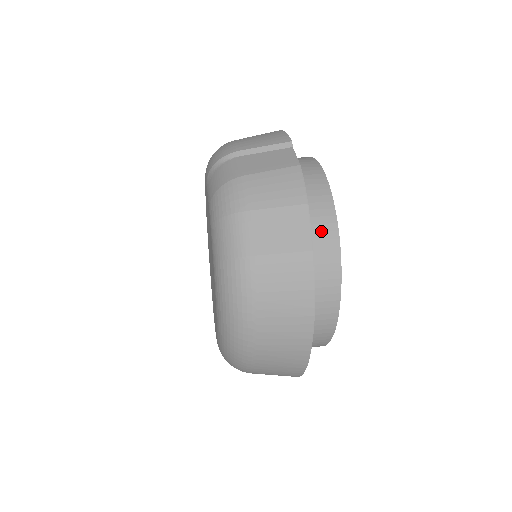
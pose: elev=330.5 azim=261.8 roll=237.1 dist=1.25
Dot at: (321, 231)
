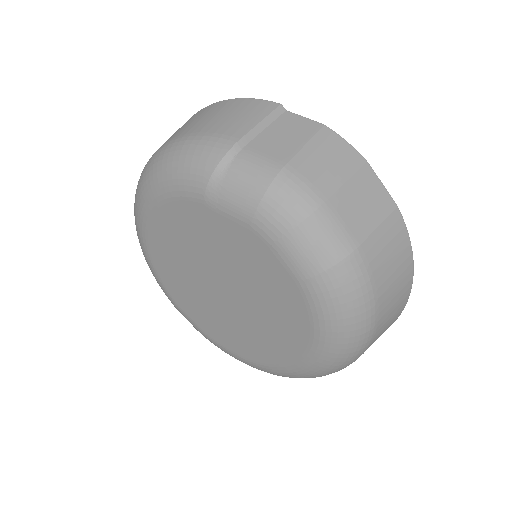
Dot at: occluded
